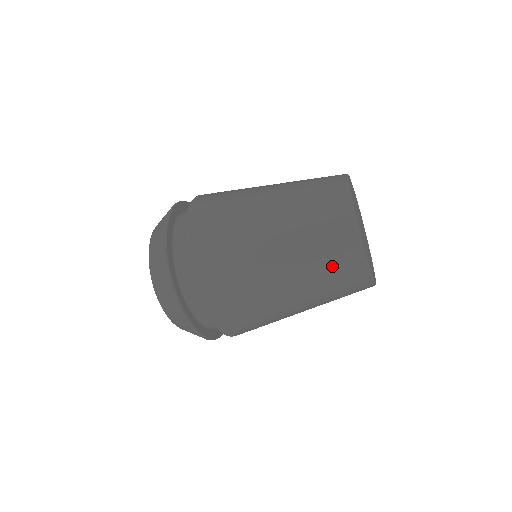
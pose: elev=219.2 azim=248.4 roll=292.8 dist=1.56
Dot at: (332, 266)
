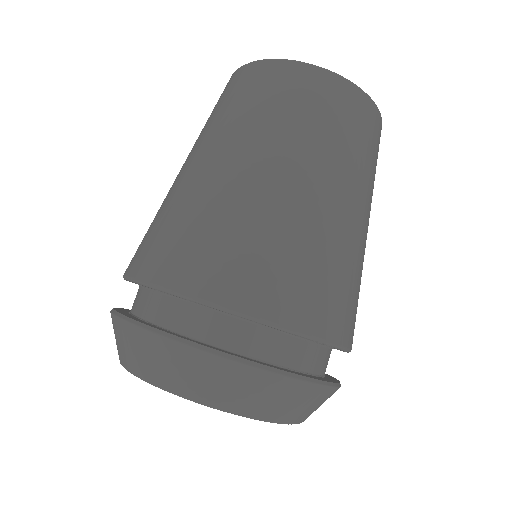
Dot at: (290, 103)
